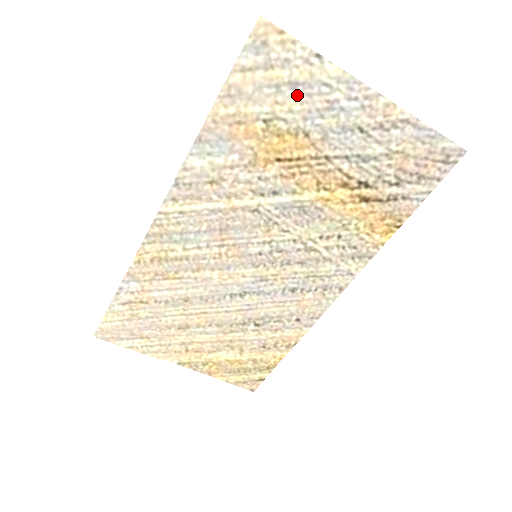
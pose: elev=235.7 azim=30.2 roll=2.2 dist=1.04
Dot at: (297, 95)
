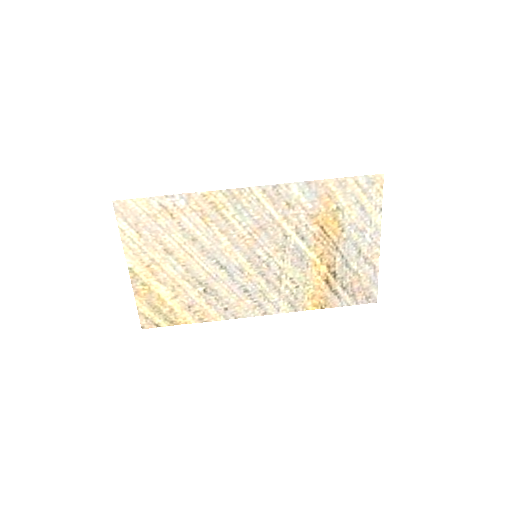
Dot at: (359, 213)
